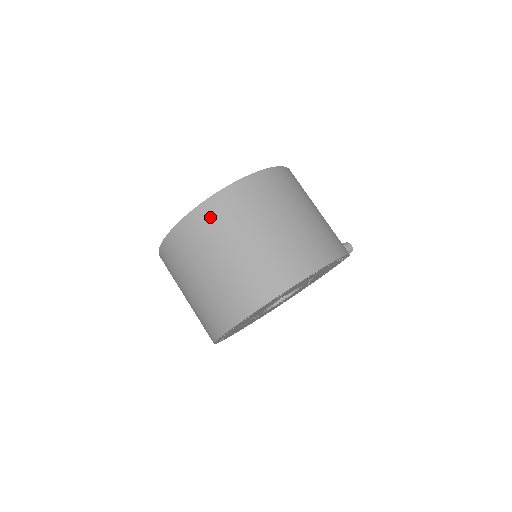
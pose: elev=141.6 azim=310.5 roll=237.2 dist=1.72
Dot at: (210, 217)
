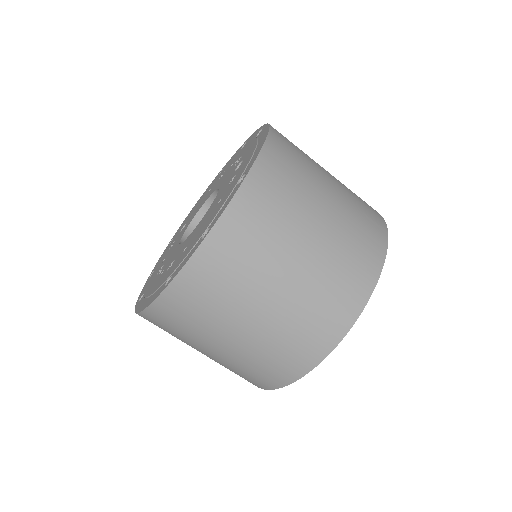
Dot at: (283, 159)
